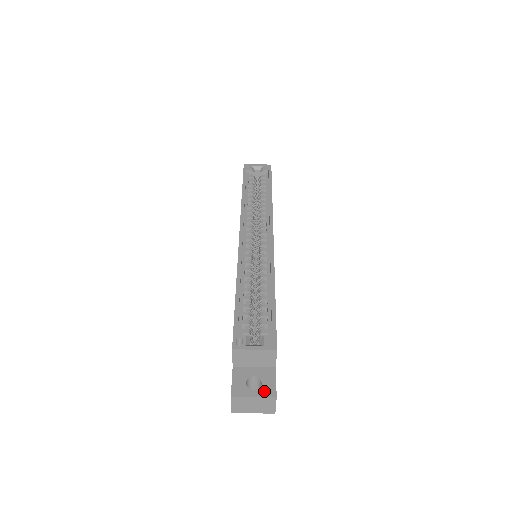
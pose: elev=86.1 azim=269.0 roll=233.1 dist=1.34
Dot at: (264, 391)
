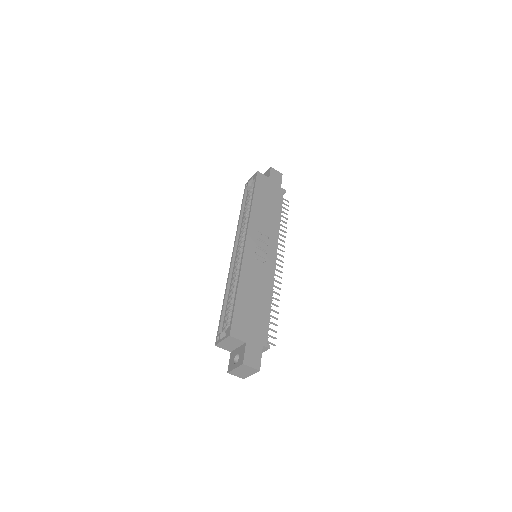
Dot at: (239, 362)
